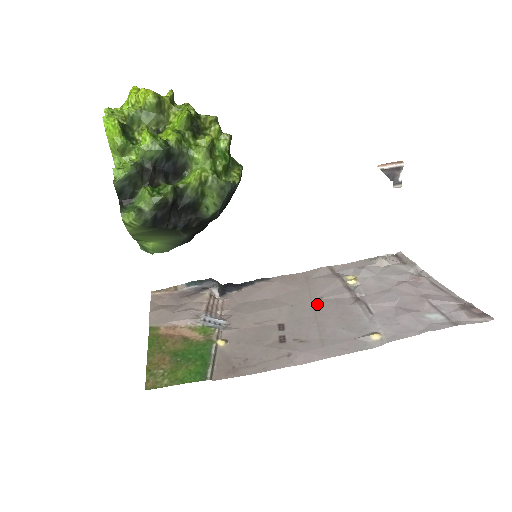
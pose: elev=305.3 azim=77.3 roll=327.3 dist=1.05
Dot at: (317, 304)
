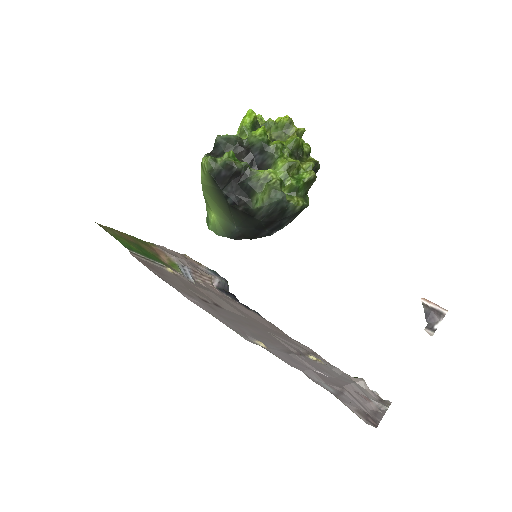
Dot at: (263, 330)
